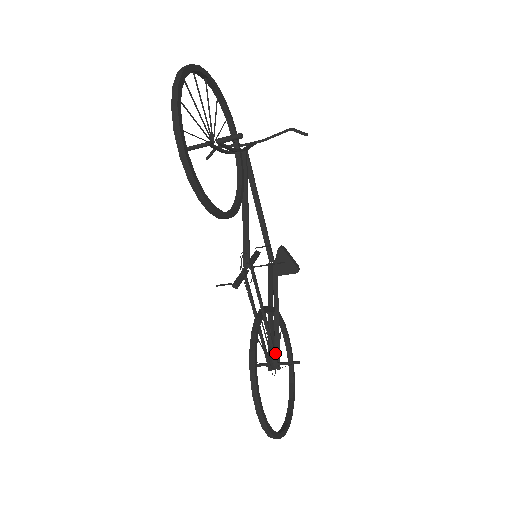
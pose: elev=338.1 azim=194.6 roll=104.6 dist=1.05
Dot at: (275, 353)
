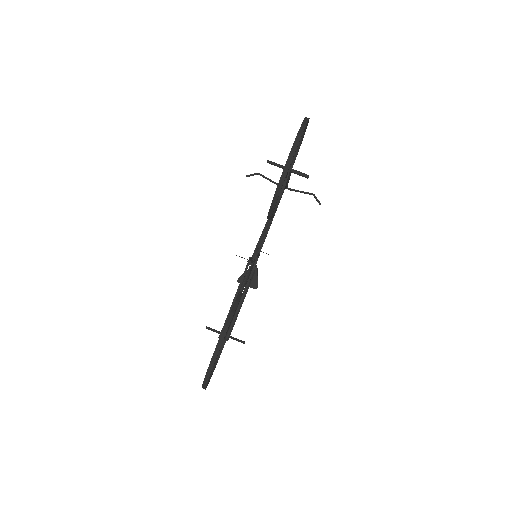
Dot at: occluded
